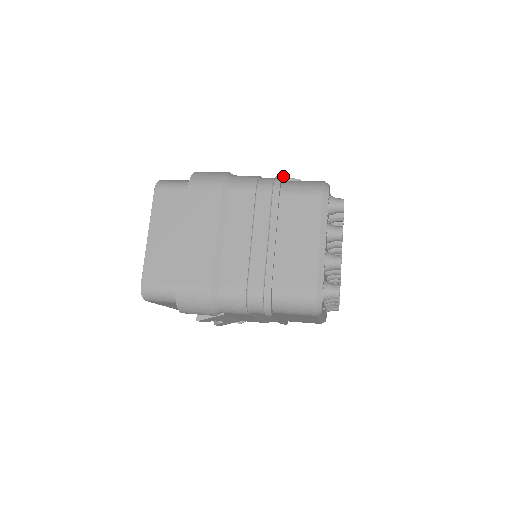
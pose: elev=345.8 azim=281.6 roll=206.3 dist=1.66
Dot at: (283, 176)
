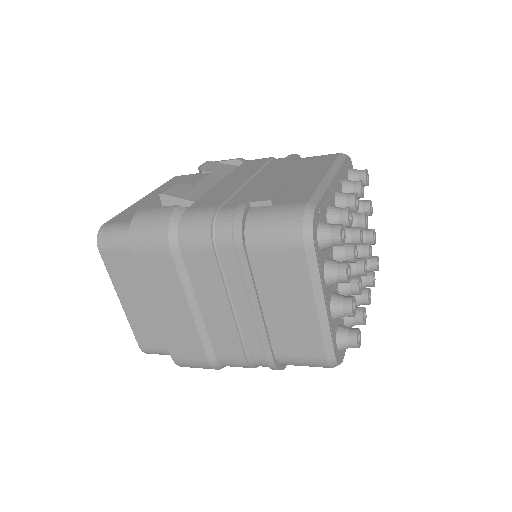
Dot at: (245, 207)
